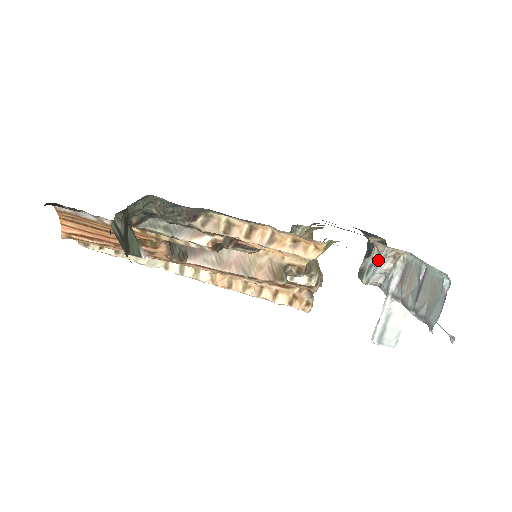
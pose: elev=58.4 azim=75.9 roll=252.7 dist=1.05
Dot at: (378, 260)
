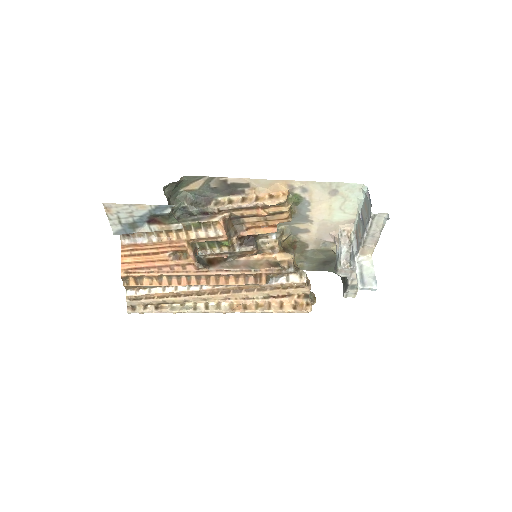
Dot at: (339, 244)
